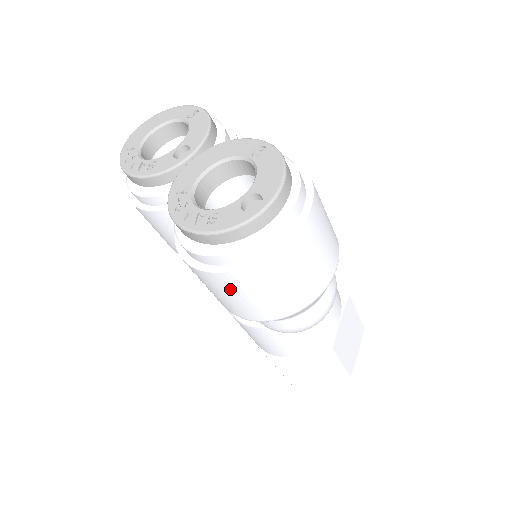
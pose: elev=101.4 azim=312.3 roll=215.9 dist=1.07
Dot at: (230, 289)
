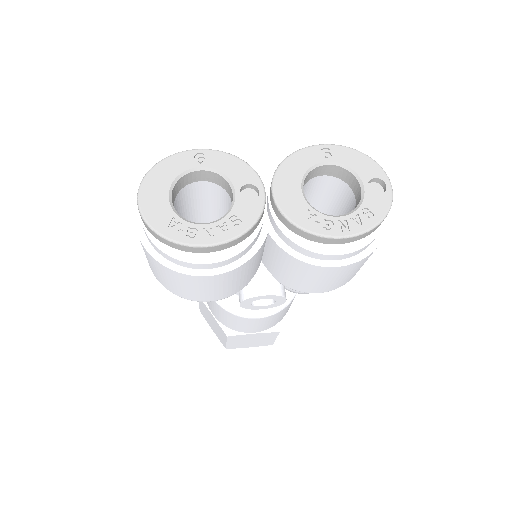
Dot at: occluded
